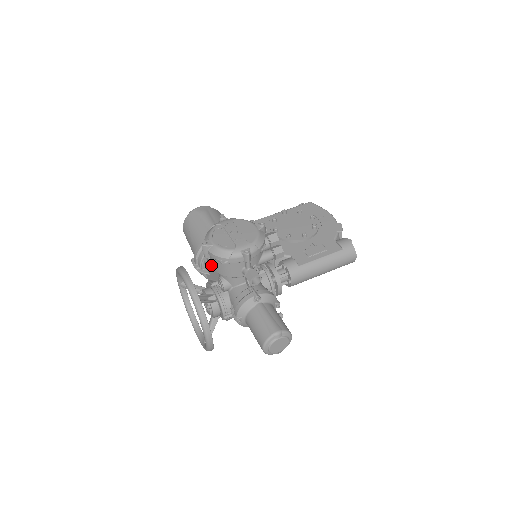
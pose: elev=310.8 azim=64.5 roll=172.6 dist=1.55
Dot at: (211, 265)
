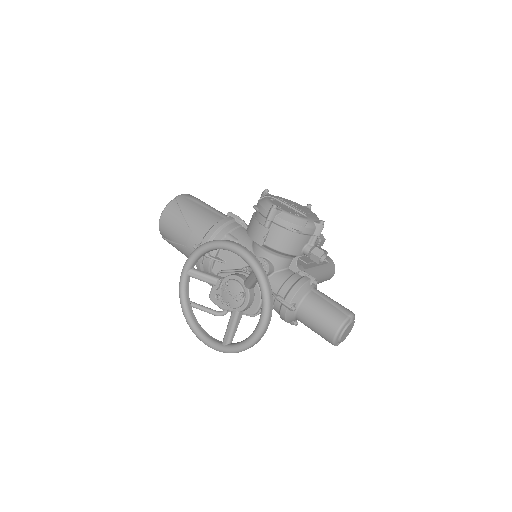
Dot at: (265, 238)
